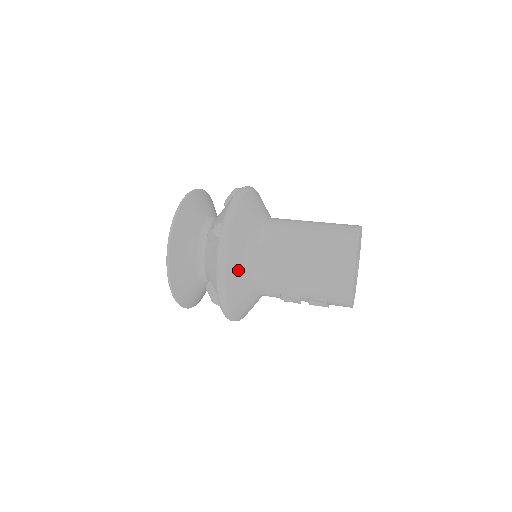
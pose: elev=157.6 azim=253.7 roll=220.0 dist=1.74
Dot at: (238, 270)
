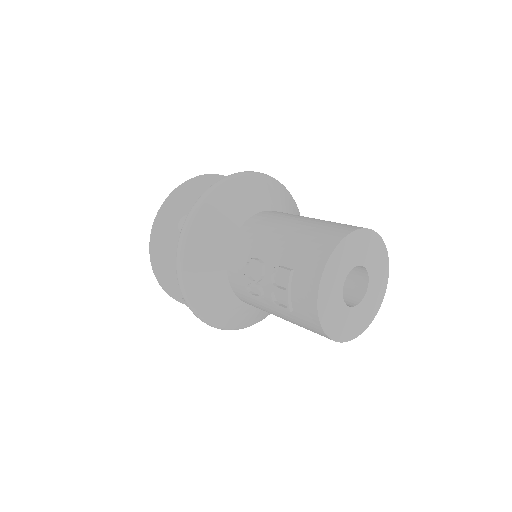
Dot at: (226, 204)
